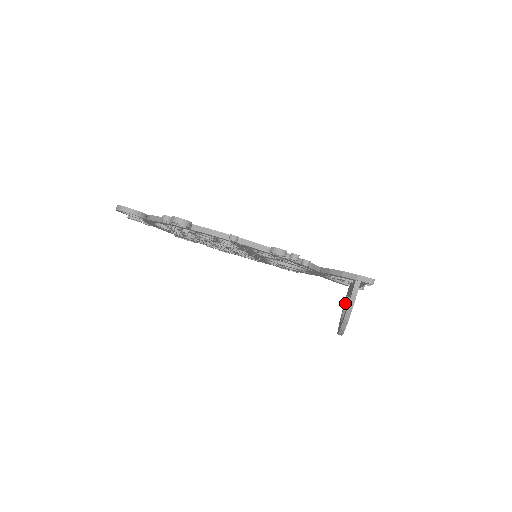
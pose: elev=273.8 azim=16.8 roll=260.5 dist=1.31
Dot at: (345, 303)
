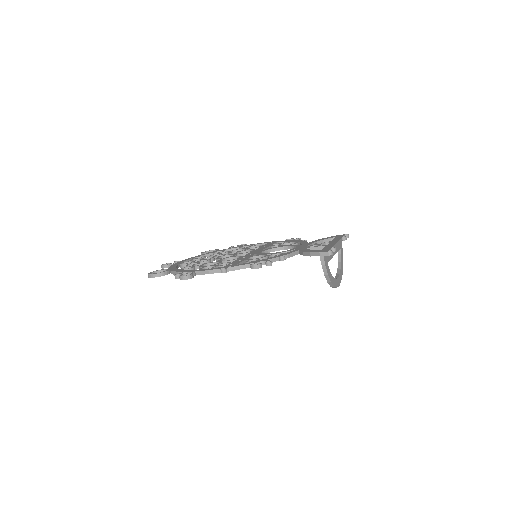
Dot at: (338, 255)
